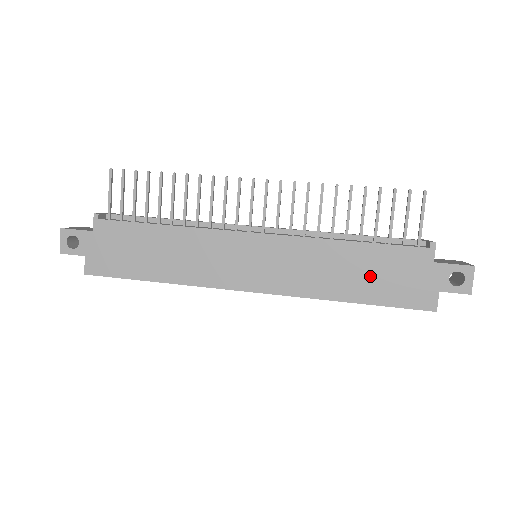
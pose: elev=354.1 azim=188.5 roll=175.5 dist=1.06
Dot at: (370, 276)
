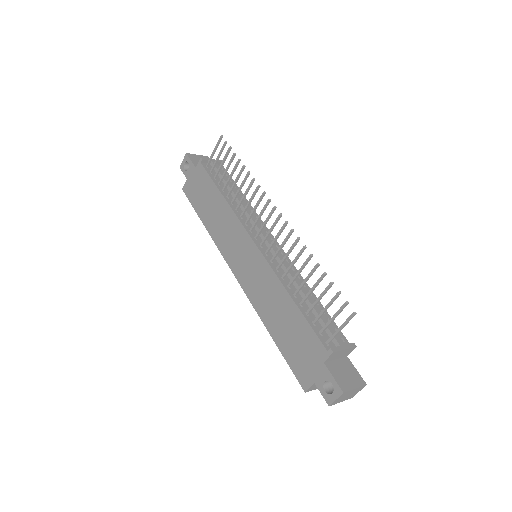
Dot at: (288, 331)
